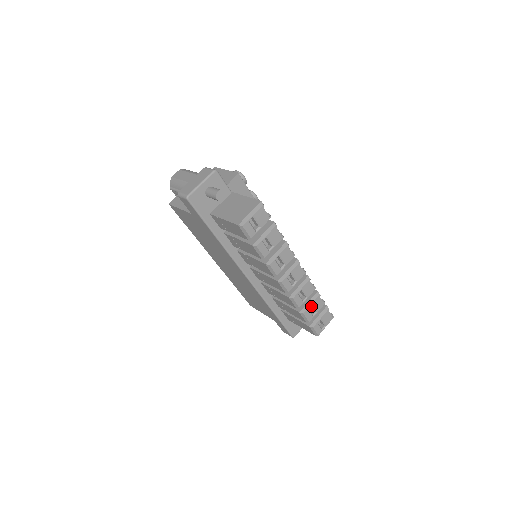
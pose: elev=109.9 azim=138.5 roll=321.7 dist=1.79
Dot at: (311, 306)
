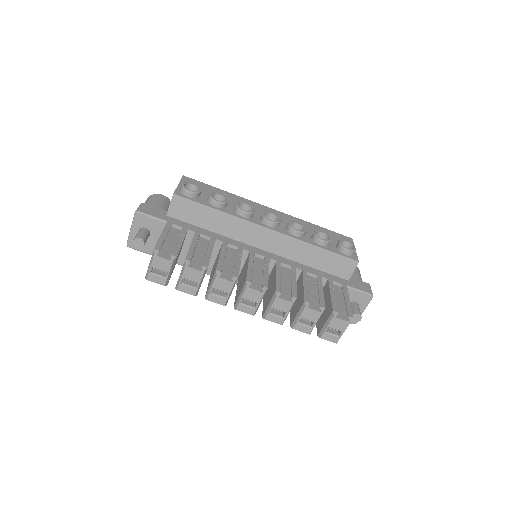
Dot at: (304, 317)
